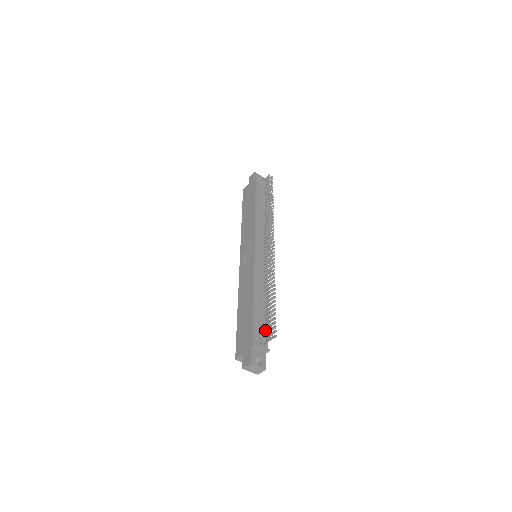
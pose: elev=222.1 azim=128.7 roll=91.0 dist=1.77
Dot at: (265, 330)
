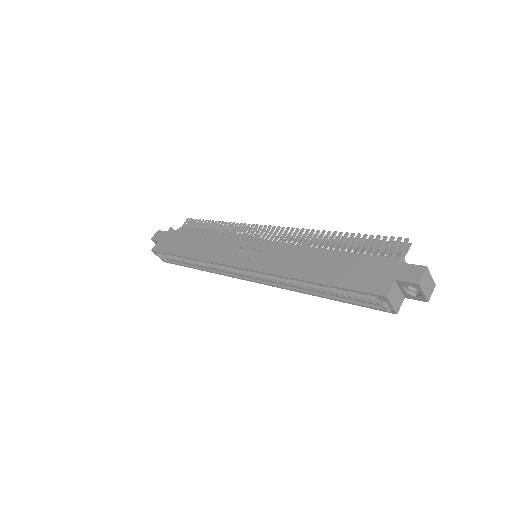
Dot at: (388, 249)
